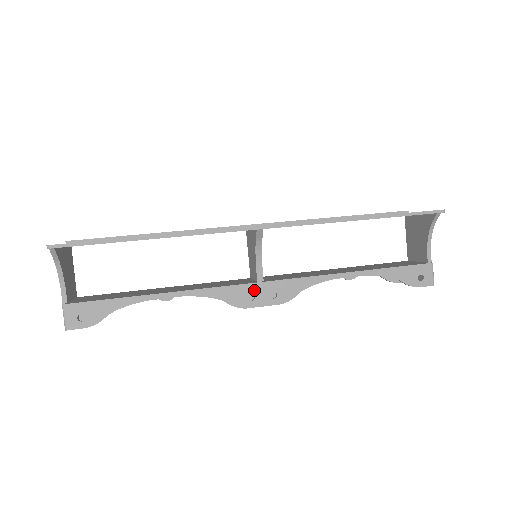
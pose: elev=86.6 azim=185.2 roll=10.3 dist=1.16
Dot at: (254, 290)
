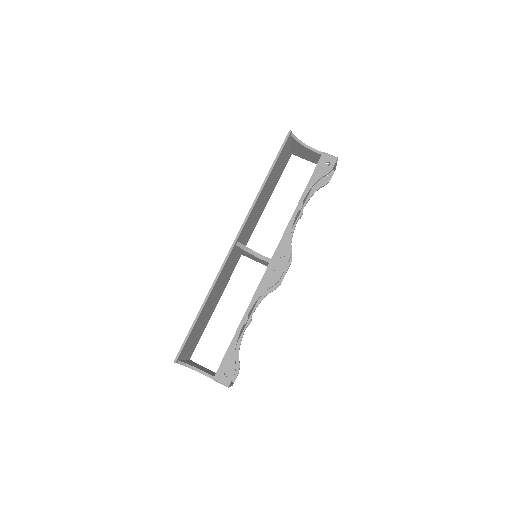
Dot at: (272, 268)
